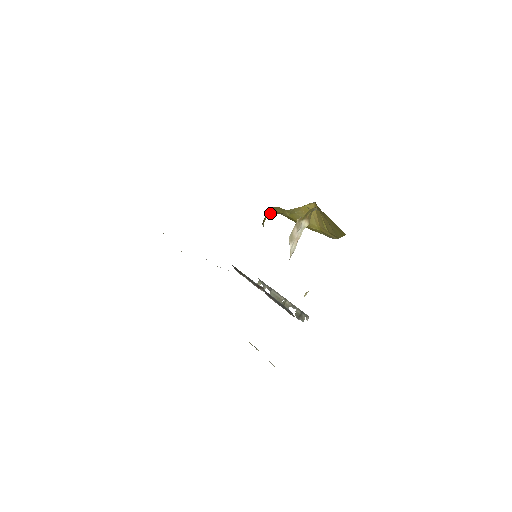
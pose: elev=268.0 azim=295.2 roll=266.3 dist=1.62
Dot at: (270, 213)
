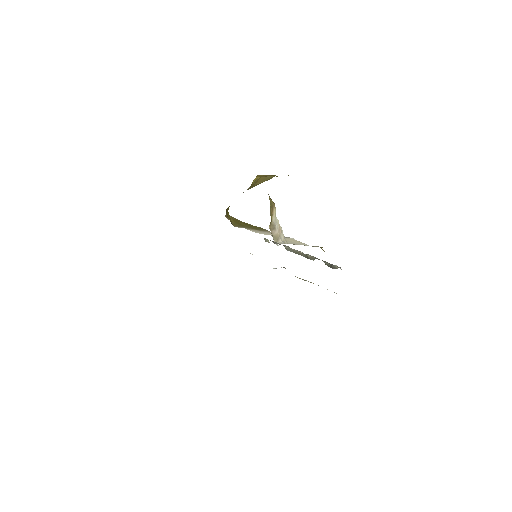
Dot at: (228, 208)
